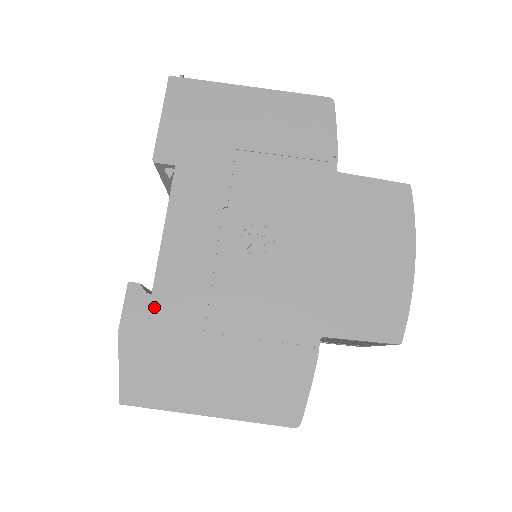
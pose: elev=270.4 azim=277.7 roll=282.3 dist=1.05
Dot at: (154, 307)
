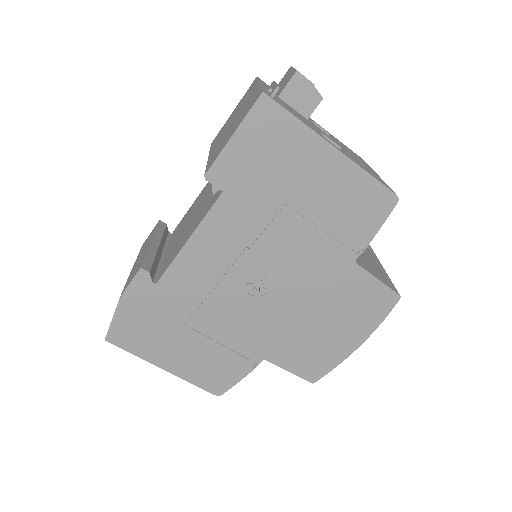
Dot at: (154, 294)
